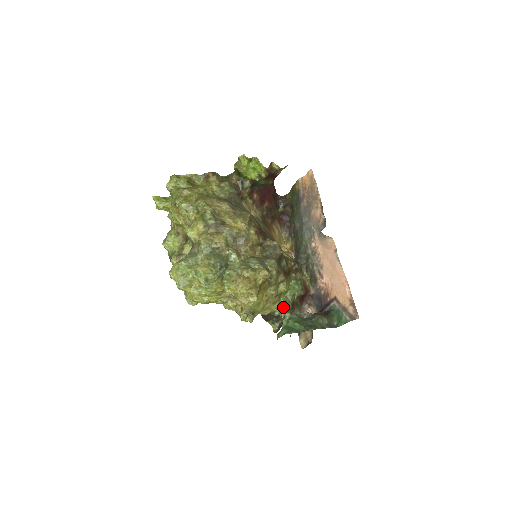
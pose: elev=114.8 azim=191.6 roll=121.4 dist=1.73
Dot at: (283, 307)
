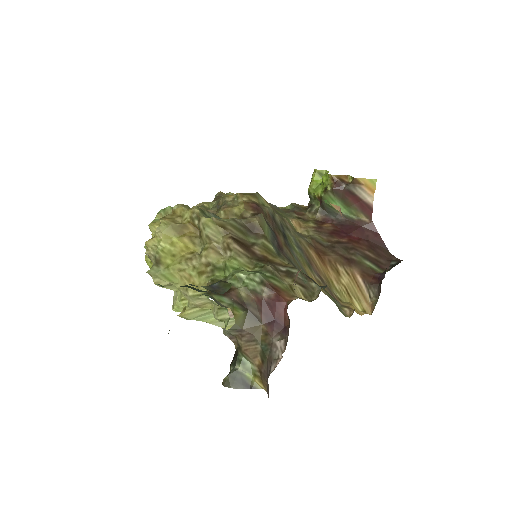
Dot at: occluded
